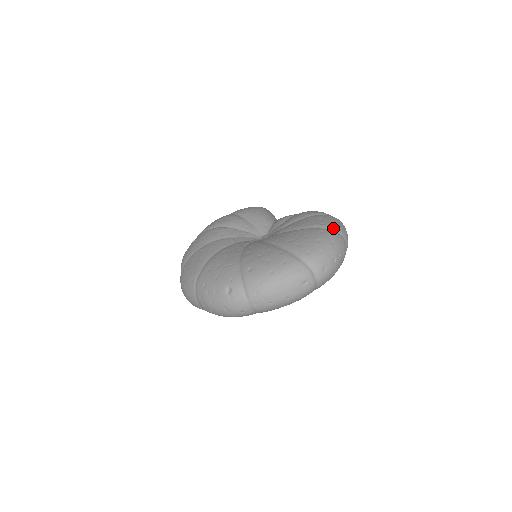
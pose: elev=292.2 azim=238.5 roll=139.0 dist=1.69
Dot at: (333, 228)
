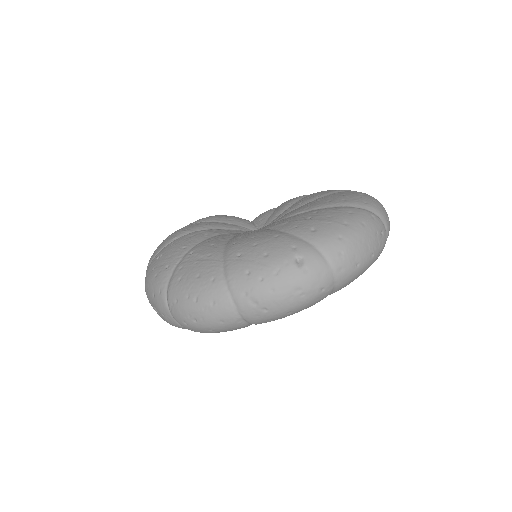
Dot at: occluded
